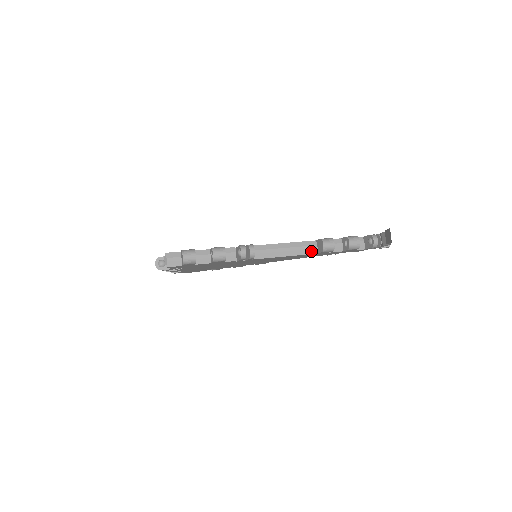
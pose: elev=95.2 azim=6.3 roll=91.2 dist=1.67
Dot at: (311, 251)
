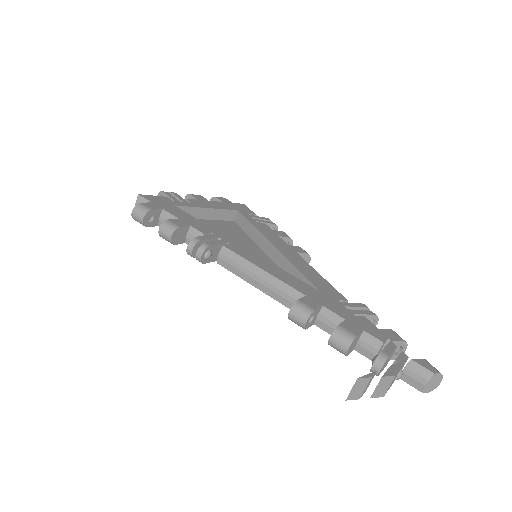
Dot at: (290, 304)
